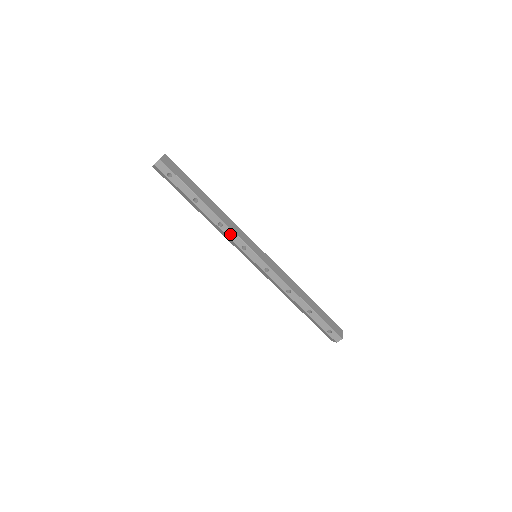
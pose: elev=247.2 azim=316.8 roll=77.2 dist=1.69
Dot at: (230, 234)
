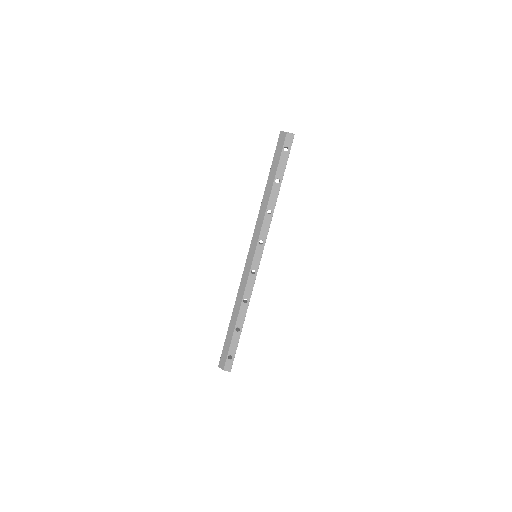
Dot at: (266, 224)
